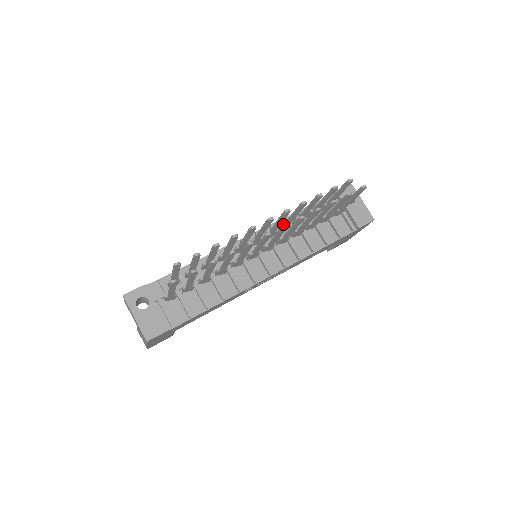
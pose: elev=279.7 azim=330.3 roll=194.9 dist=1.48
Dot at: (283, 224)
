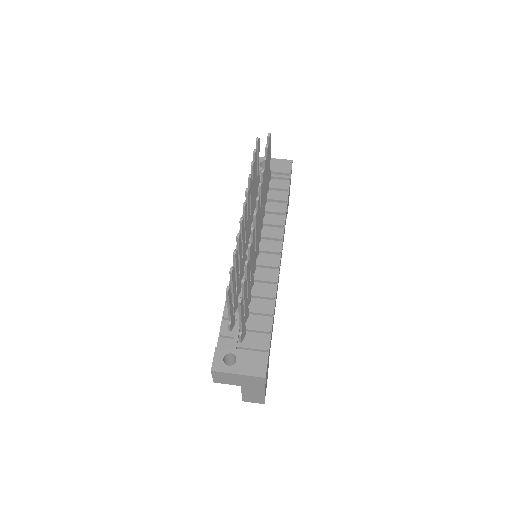
Dot at: occluded
